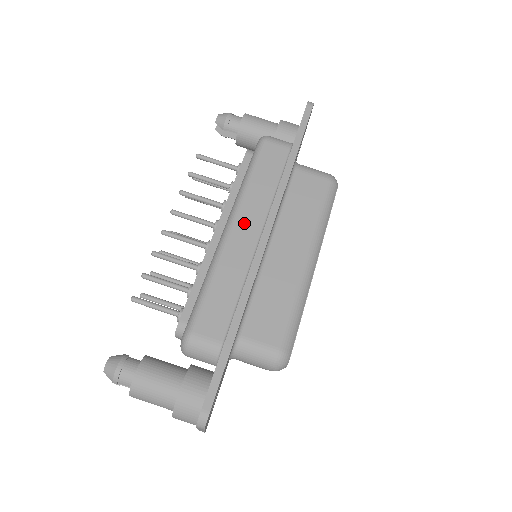
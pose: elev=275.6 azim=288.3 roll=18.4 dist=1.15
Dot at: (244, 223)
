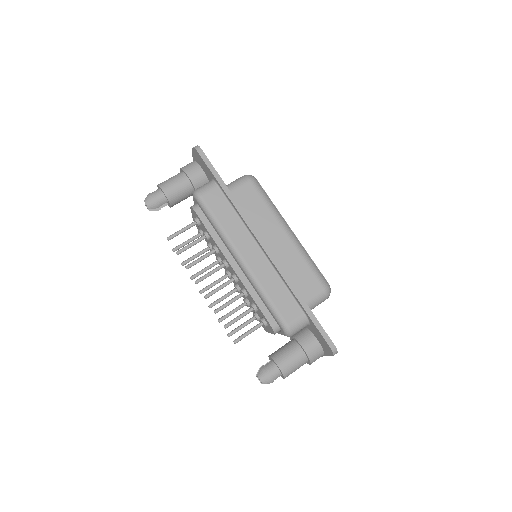
Dot at: (246, 251)
